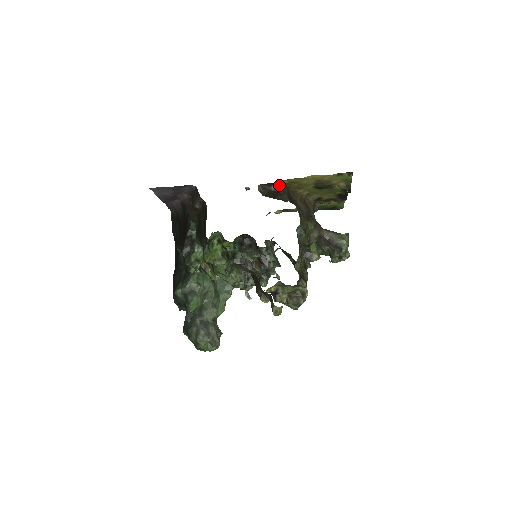
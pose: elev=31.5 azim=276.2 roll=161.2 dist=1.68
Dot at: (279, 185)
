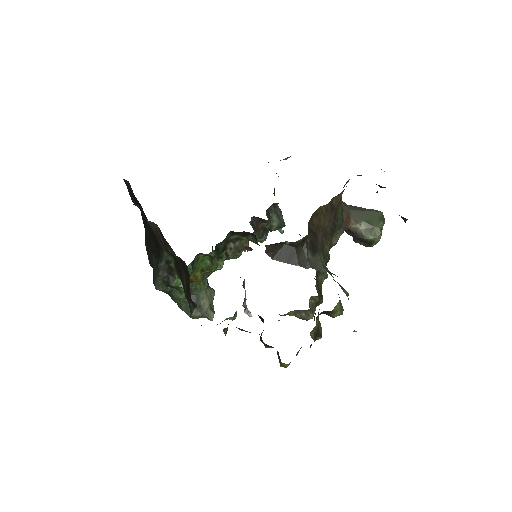
Dot at: (298, 240)
